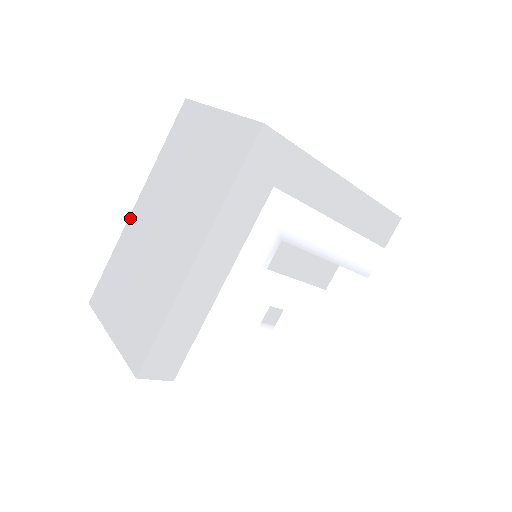
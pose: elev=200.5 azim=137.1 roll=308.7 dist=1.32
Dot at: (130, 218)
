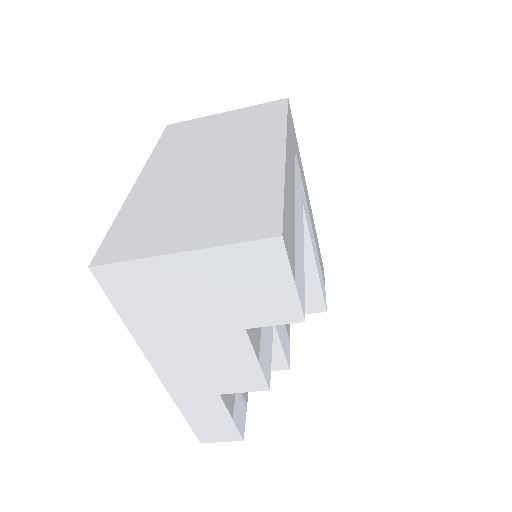
Dot at: (135, 187)
